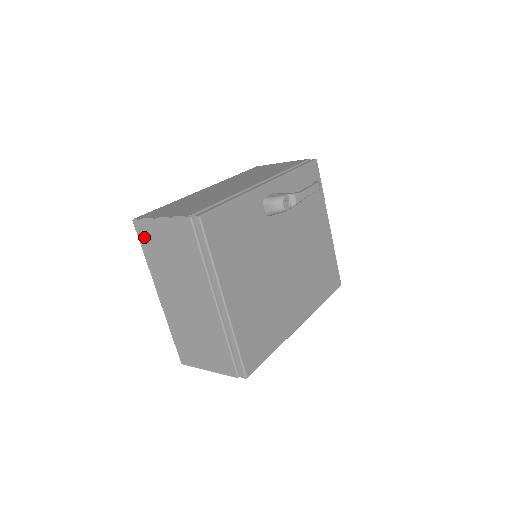
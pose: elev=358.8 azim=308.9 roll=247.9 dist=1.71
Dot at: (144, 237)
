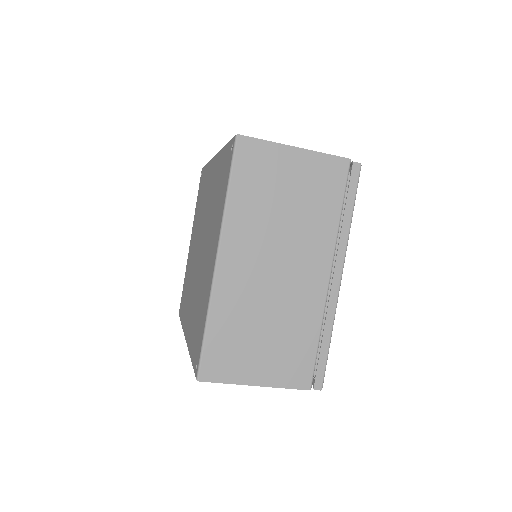
Dot at: (247, 165)
